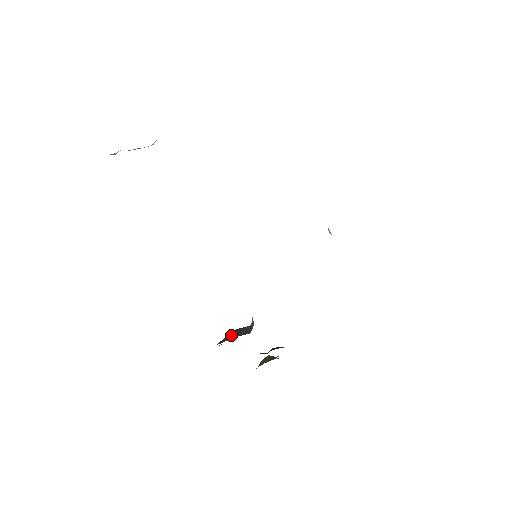
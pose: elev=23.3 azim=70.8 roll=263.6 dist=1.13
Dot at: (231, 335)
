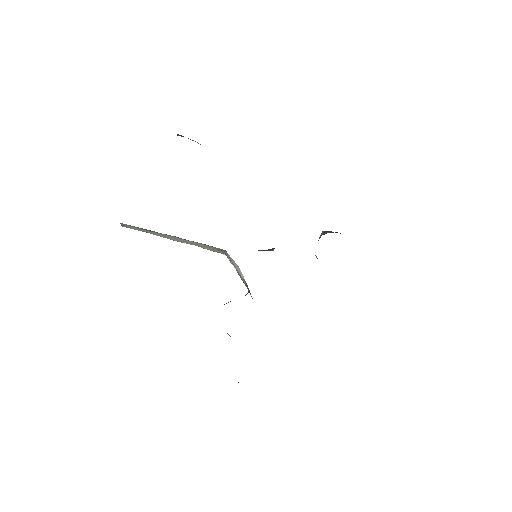
Dot at: occluded
